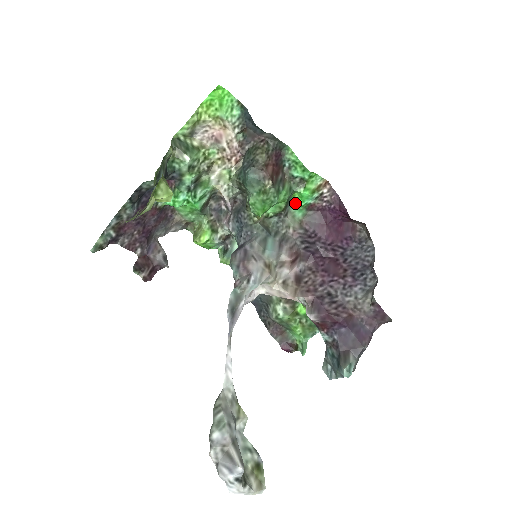
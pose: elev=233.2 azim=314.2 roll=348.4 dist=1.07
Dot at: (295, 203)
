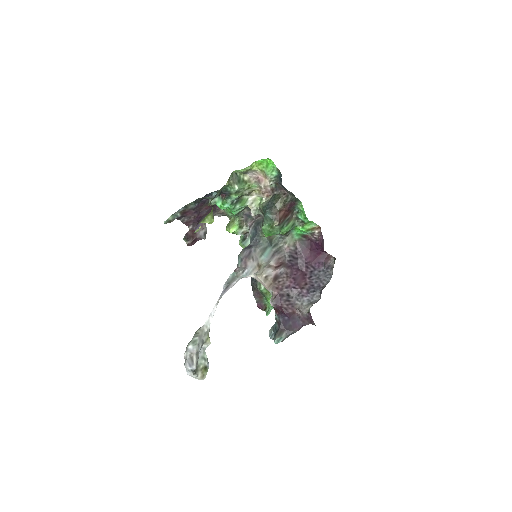
Dot at: (296, 230)
